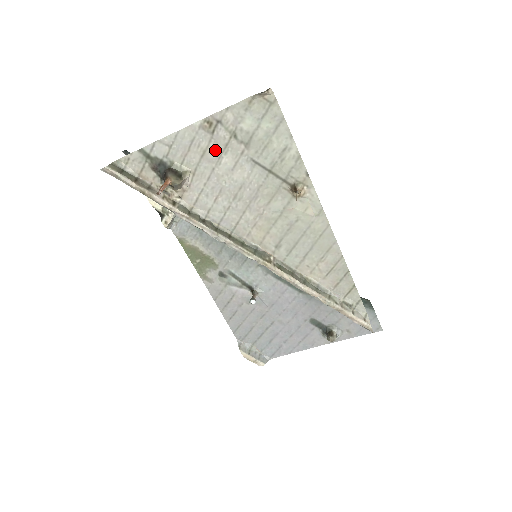
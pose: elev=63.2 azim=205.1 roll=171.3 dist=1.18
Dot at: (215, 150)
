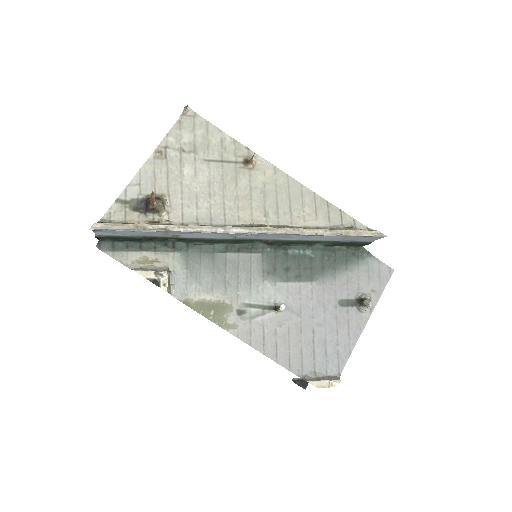
Dot at: (174, 169)
